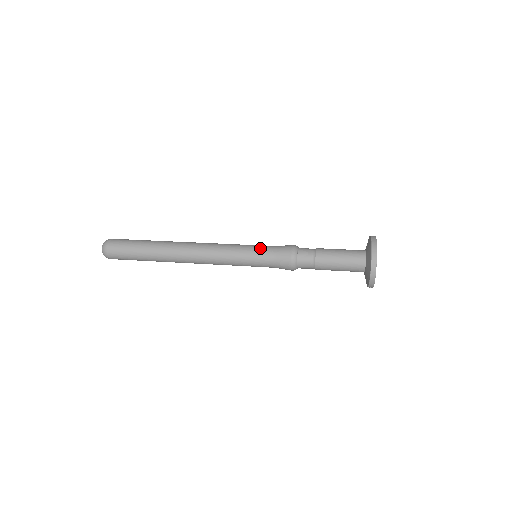
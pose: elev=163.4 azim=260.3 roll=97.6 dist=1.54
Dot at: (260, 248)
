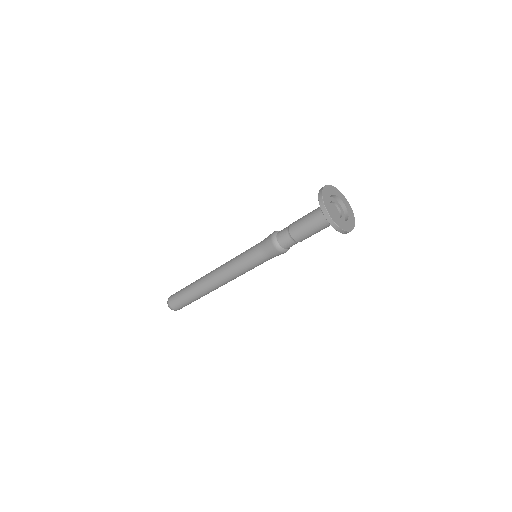
Dot at: (252, 247)
